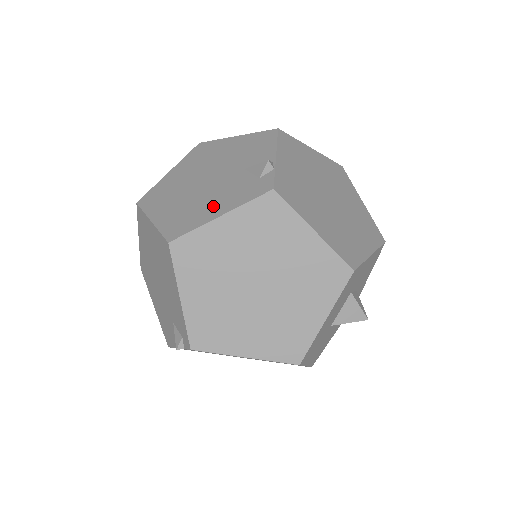
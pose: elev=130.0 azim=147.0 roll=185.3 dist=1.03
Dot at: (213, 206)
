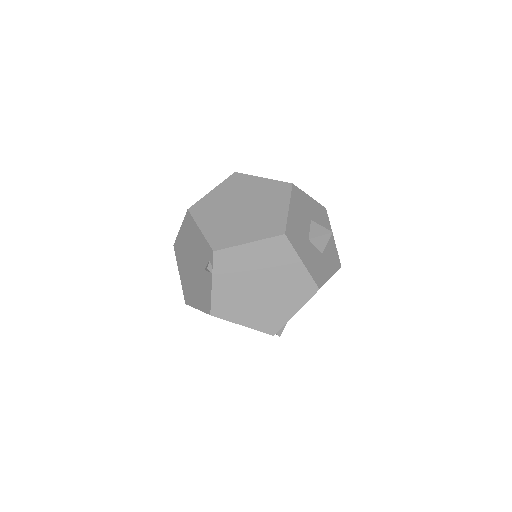
Dot at: occluded
